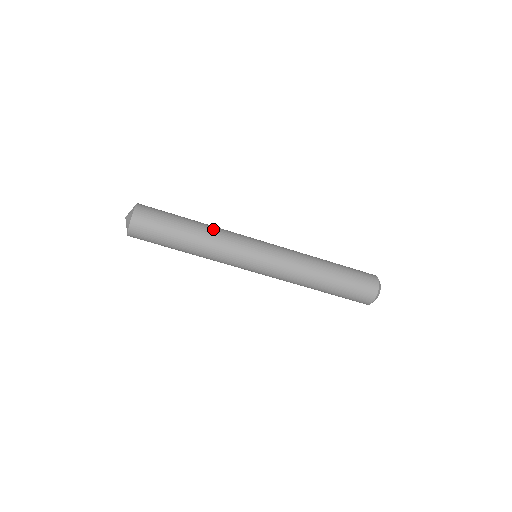
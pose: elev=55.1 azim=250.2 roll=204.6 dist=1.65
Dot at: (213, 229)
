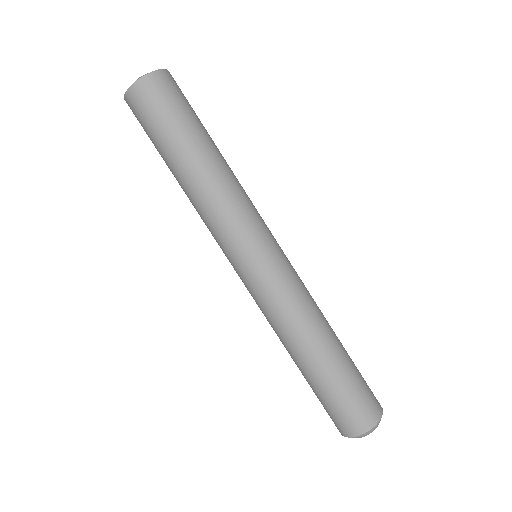
Dot at: (235, 176)
